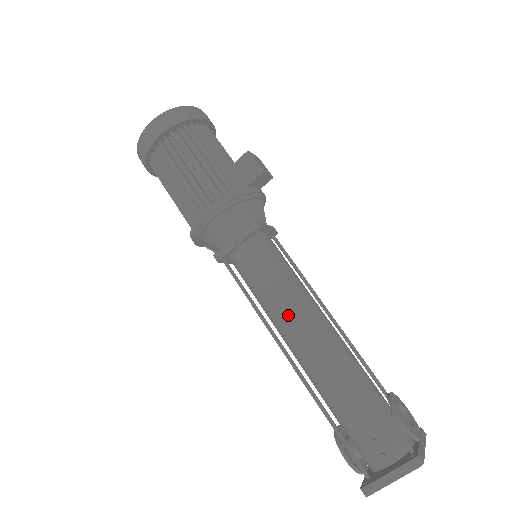
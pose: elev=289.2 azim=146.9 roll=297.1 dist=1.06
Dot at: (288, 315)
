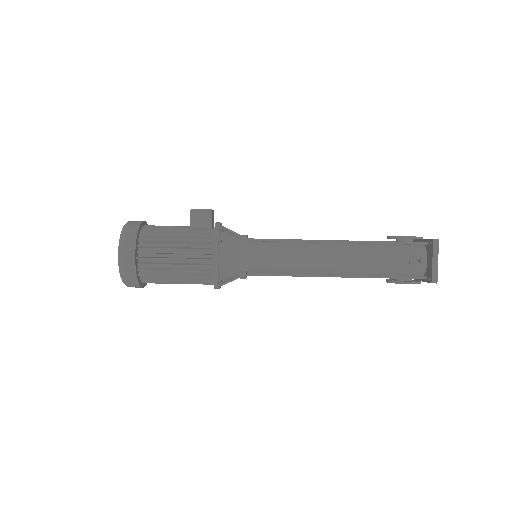
Dot at: (311, 258)
